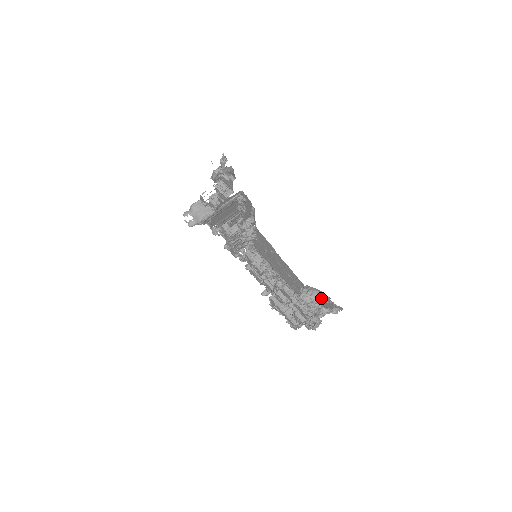
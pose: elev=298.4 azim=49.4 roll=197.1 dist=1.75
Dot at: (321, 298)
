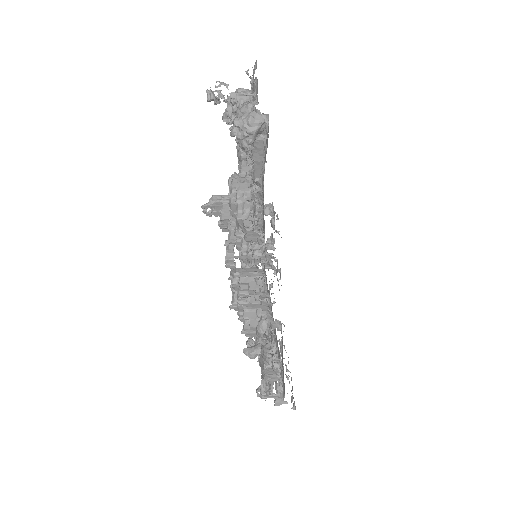
Dot at: occluded
